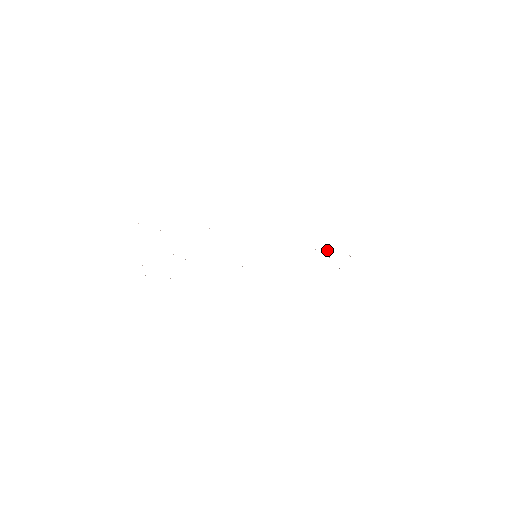
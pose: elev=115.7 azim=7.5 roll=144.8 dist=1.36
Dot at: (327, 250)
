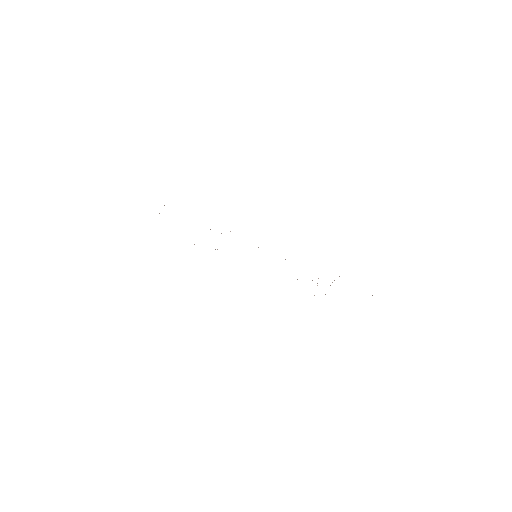
Dot at: occluded
